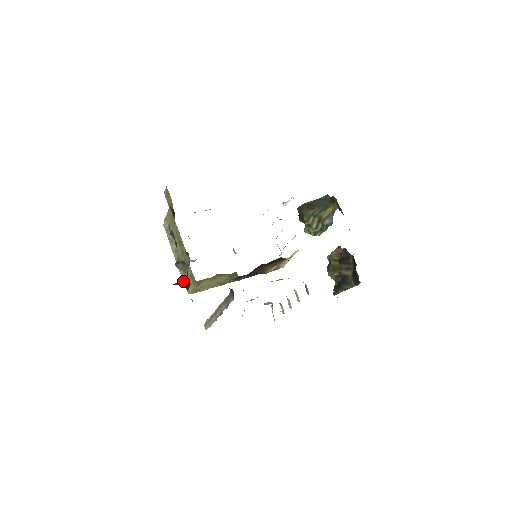
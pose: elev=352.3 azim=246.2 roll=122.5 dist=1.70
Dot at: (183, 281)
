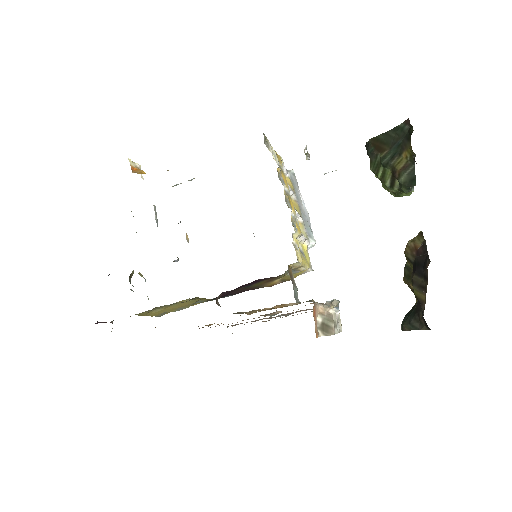
Dot at: occluded
